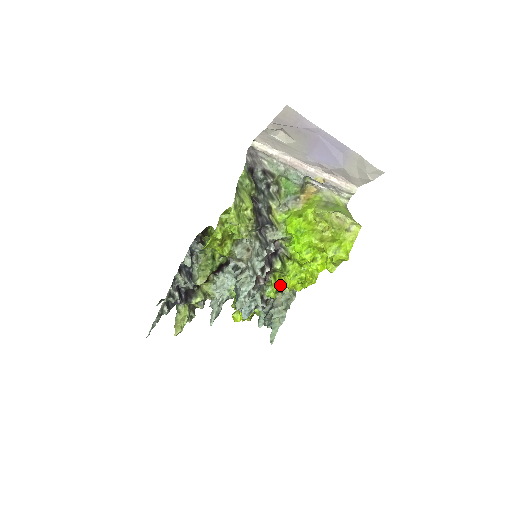
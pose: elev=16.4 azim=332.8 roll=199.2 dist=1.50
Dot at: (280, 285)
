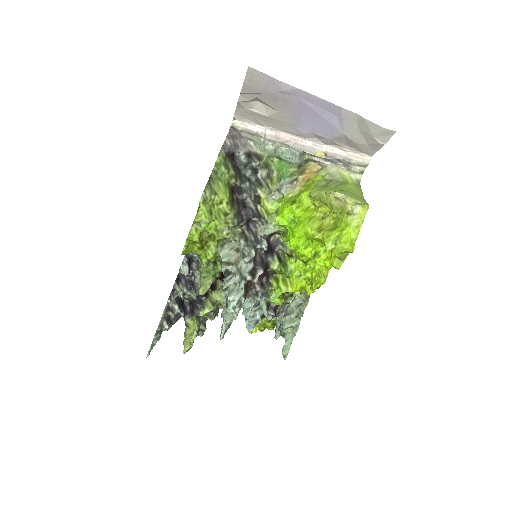
Dot at: (284, 289)
